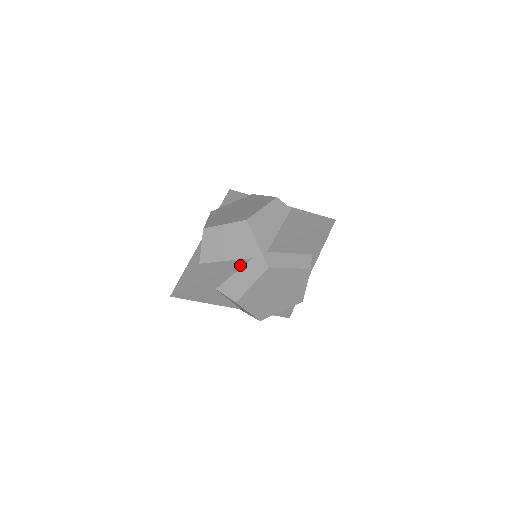
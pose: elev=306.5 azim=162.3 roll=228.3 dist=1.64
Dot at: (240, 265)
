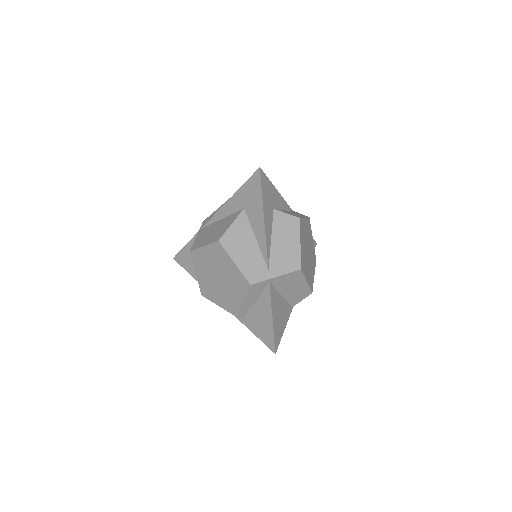
Dot at: (288, 207)
